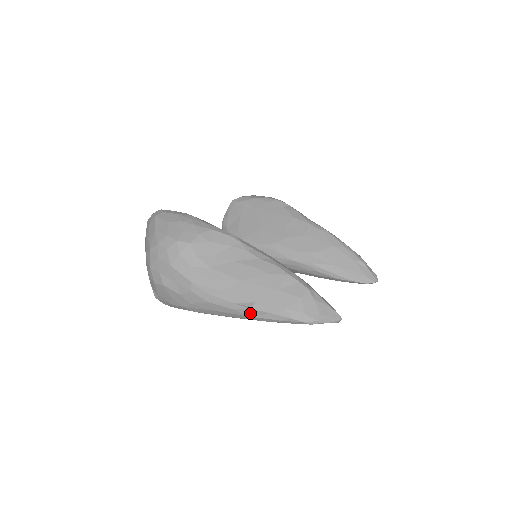
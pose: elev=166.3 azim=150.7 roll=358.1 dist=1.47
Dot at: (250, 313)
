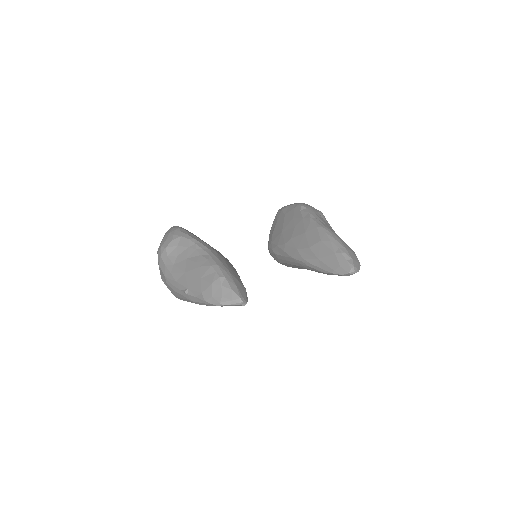
Dot at: (189, 298)
